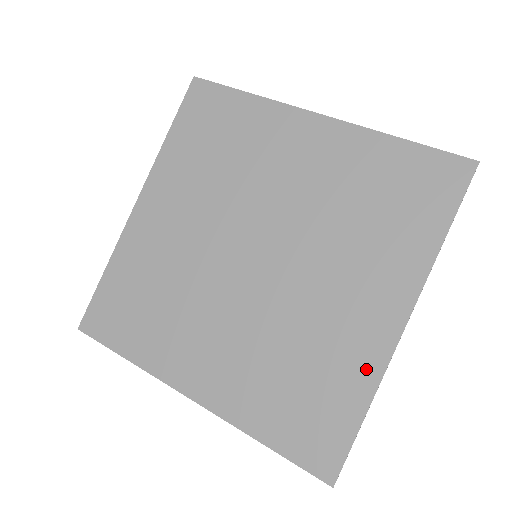
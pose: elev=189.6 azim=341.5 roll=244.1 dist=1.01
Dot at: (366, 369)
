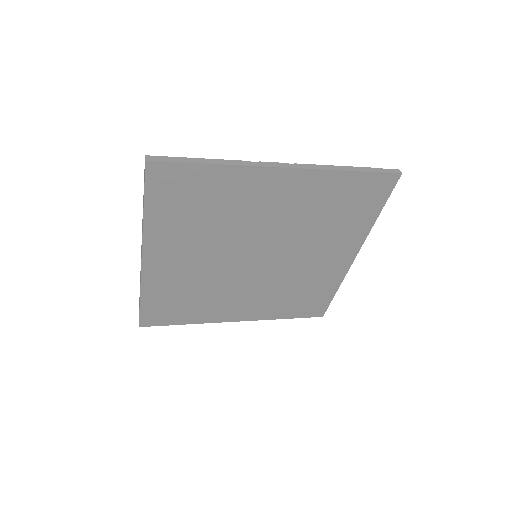
Dot at: (335, 279)
